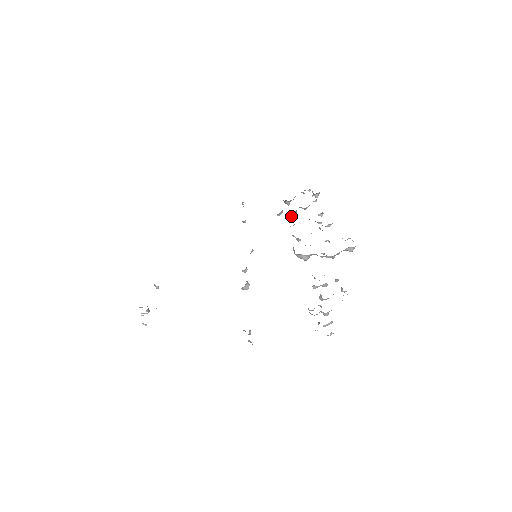
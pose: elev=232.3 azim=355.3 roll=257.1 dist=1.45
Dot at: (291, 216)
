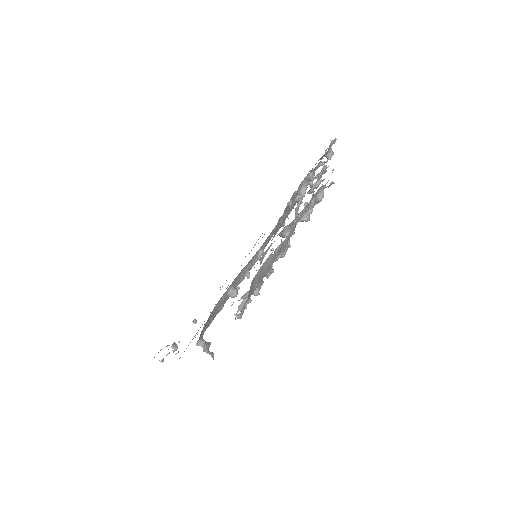
Dot at: occluded
